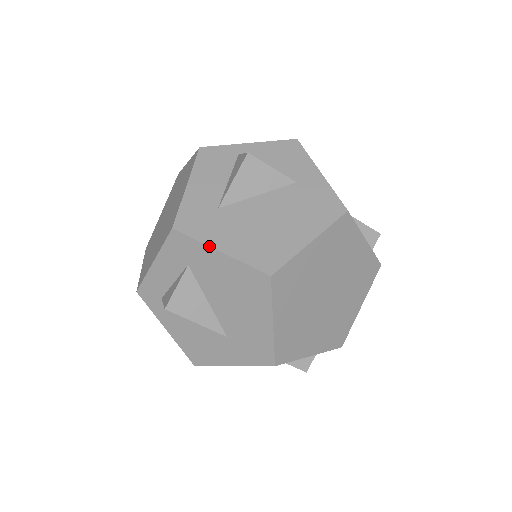
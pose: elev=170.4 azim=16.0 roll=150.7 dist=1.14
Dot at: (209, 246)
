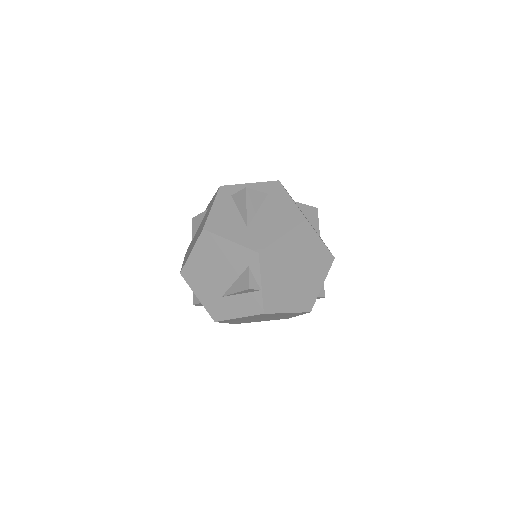
Dot at: (289, 195)
